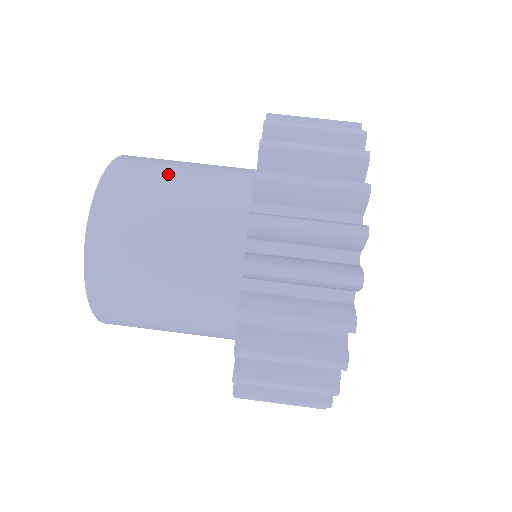
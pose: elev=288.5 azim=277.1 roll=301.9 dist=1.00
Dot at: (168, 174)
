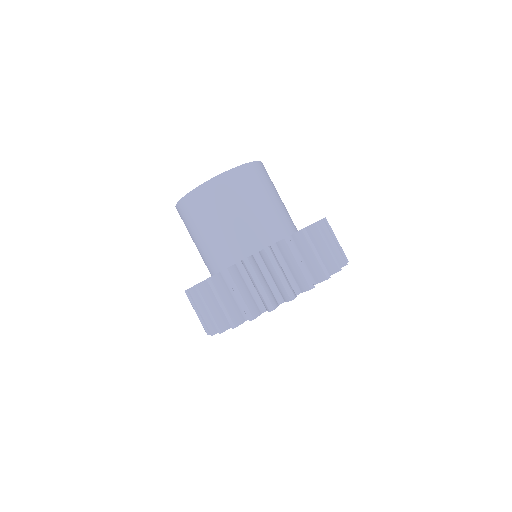
Dot at: (256, 197)
